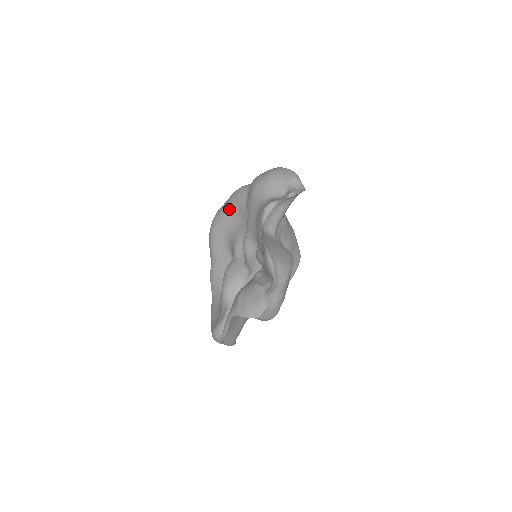
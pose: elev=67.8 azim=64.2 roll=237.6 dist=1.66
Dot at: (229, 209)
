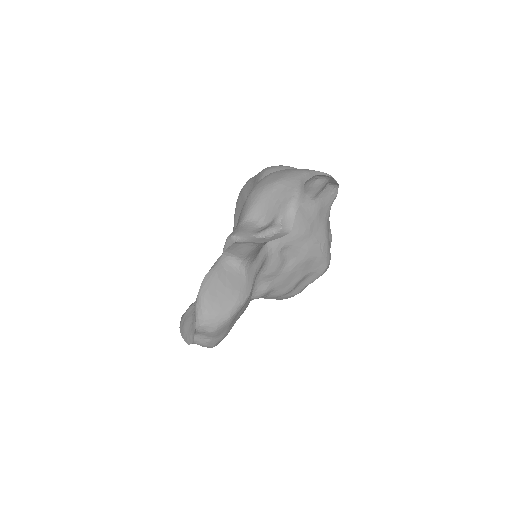
Dot at: (250, 188)
